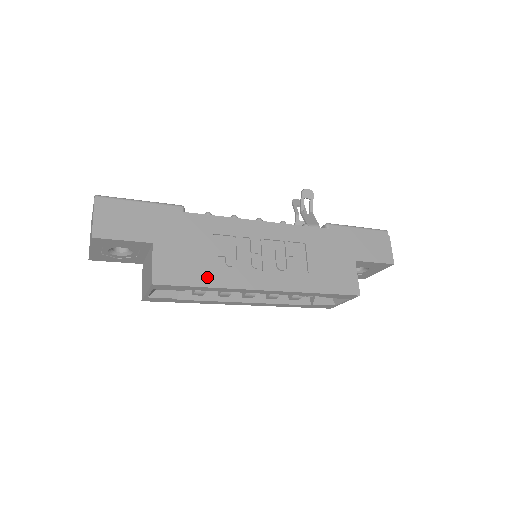
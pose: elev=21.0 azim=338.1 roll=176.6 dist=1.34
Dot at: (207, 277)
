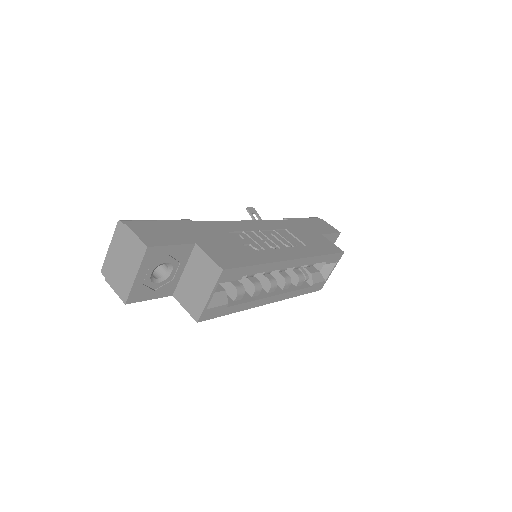
Dot at: (253, 258)
